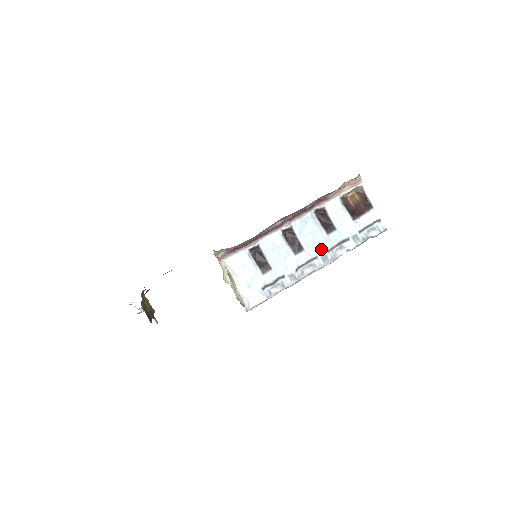
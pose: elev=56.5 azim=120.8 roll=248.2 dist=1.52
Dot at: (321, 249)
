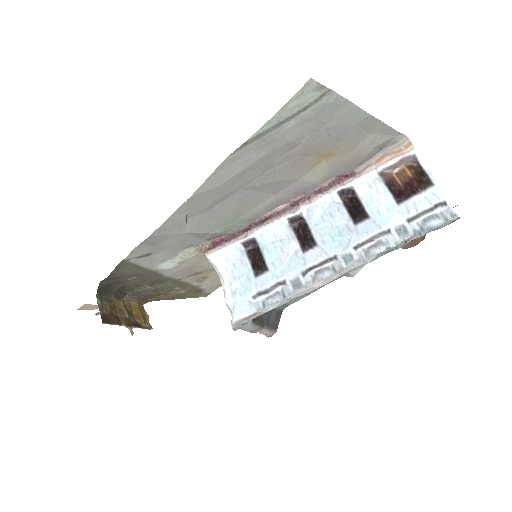
Dot at: (343, 245)
